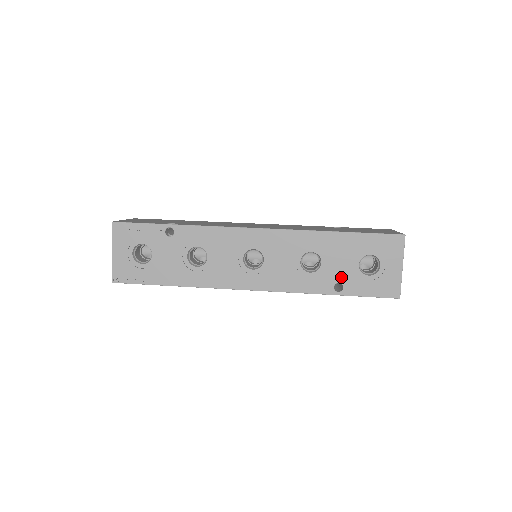
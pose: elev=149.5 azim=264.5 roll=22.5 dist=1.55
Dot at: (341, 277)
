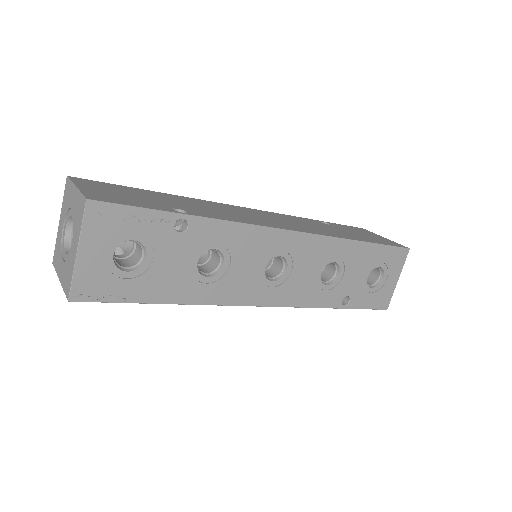
Dot at: (351, 290)
